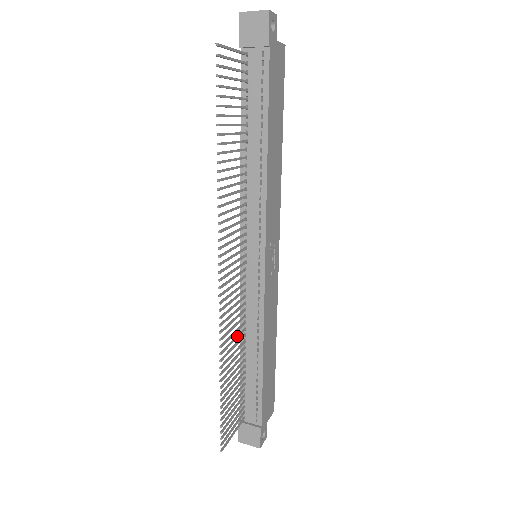
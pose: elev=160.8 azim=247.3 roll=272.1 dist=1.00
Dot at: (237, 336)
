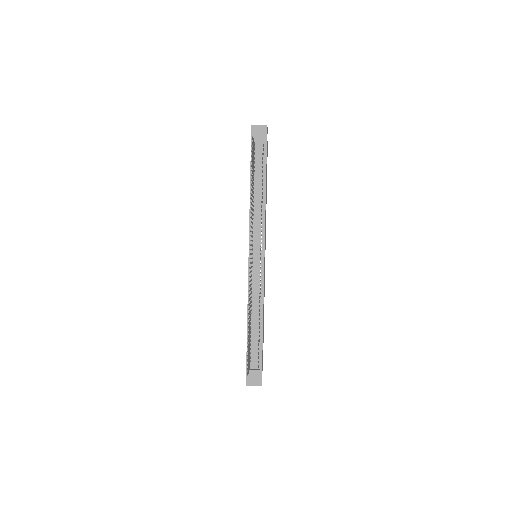
Dot at: occluded
